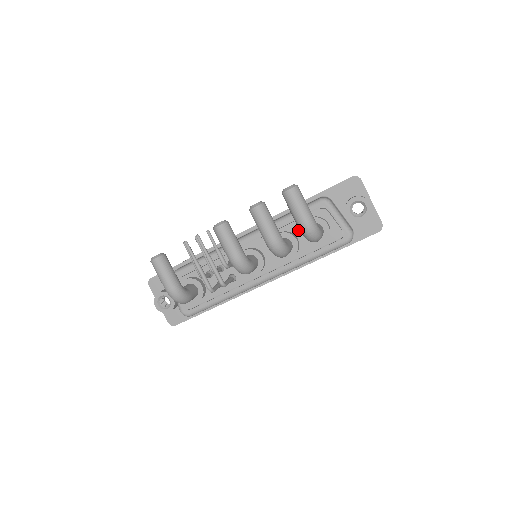
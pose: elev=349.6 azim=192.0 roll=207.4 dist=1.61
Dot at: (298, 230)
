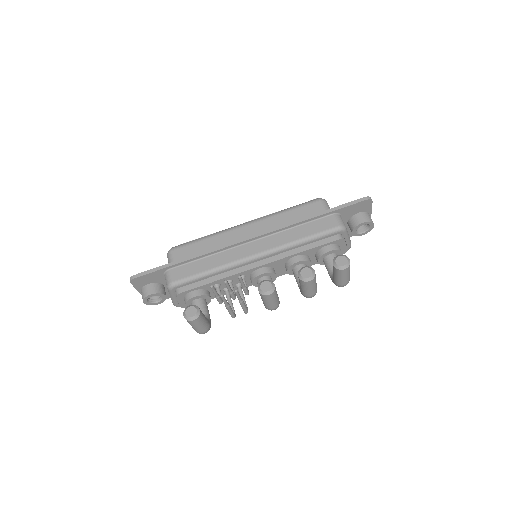
Dot at: (313, 253)
